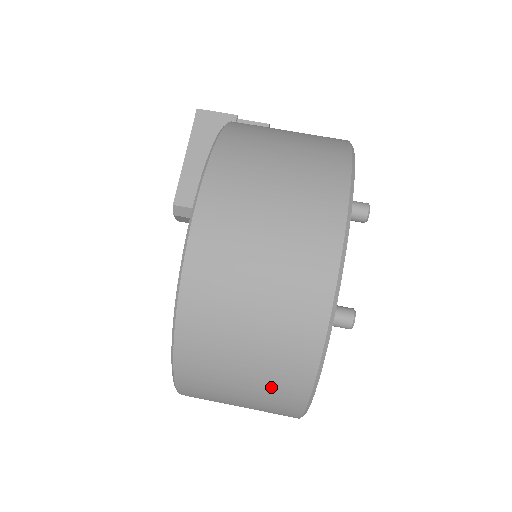
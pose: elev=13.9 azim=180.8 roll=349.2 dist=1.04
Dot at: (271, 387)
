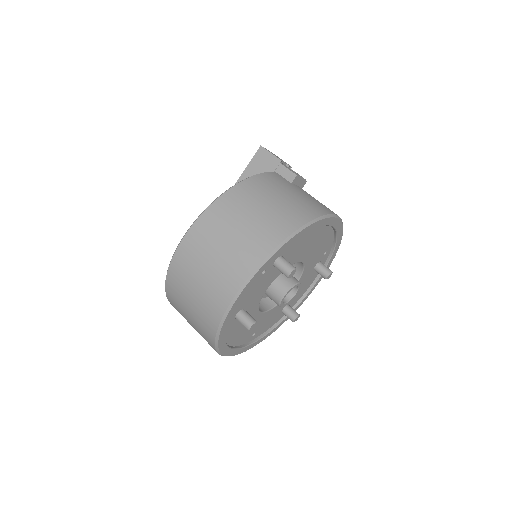
Dot at: (201, 335)
